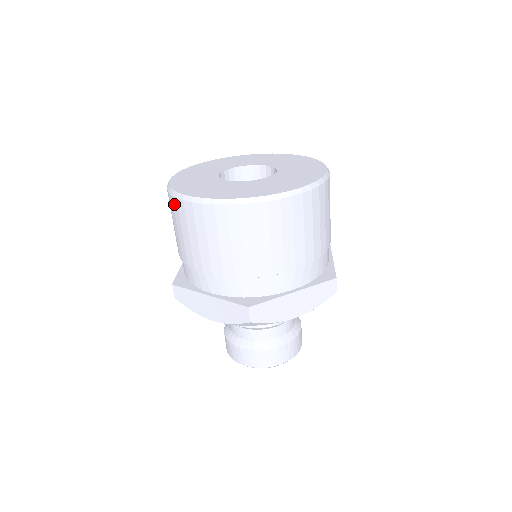
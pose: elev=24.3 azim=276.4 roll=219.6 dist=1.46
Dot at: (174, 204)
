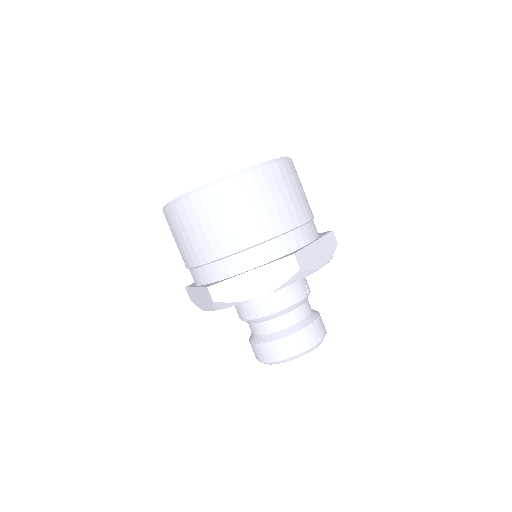
Dot at: occluded
